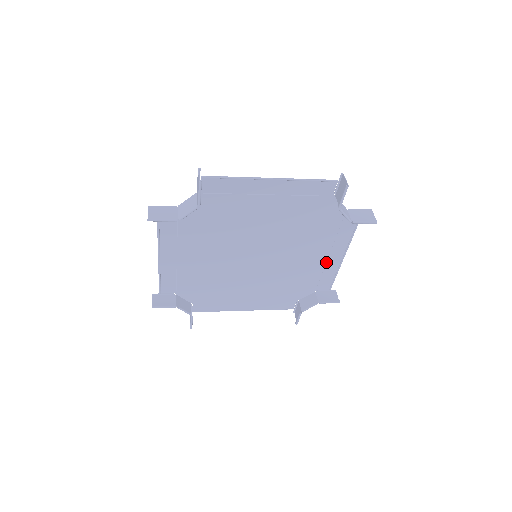
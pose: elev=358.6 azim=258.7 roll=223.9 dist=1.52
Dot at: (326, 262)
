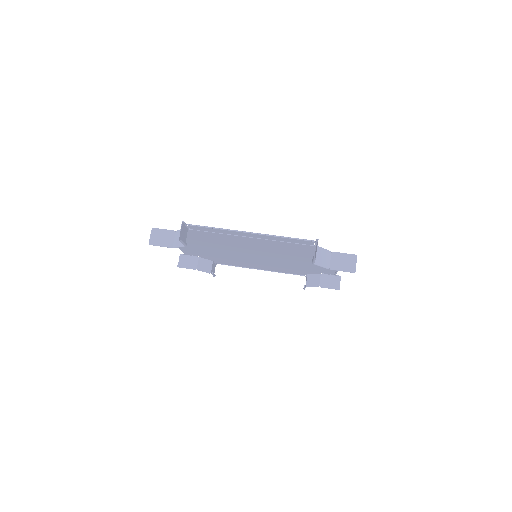
Dot at: occluded
